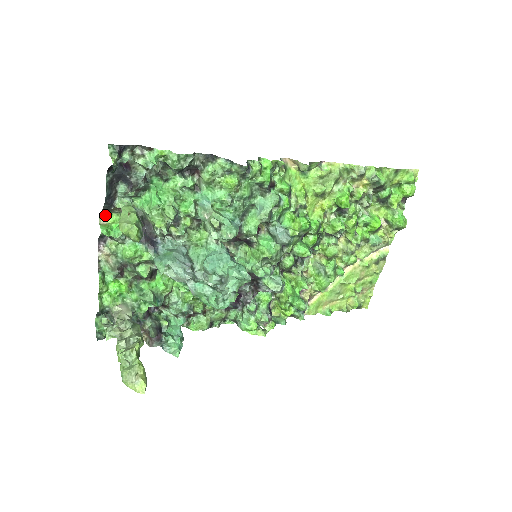
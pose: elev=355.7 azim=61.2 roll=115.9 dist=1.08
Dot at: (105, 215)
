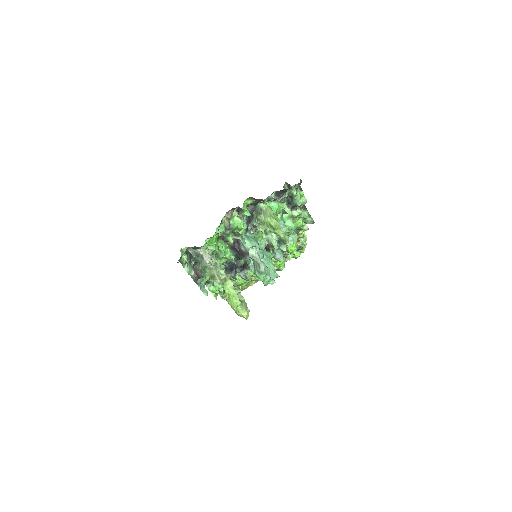
Dot at: (248, 198)
